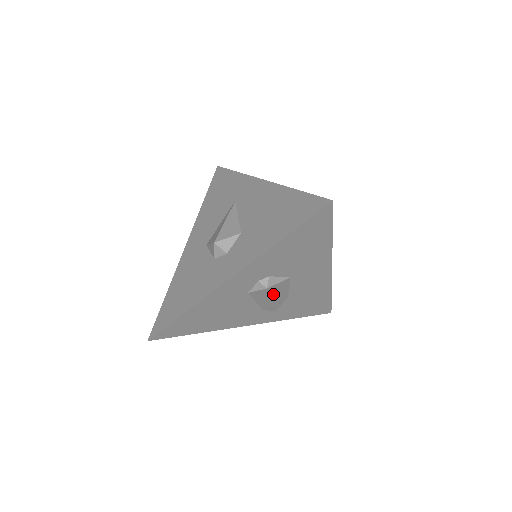
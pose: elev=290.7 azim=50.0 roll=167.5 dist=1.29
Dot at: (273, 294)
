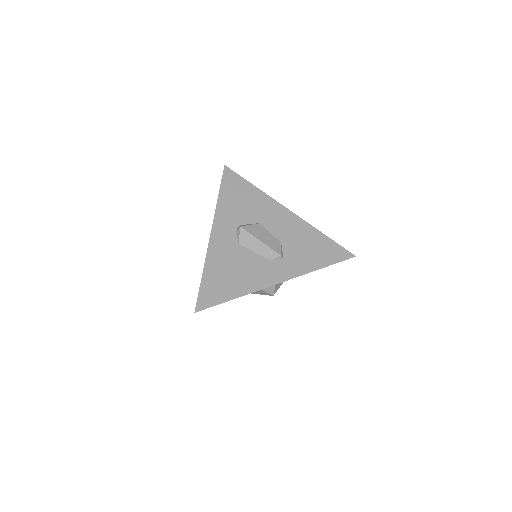
Dot at: (256, 235)
